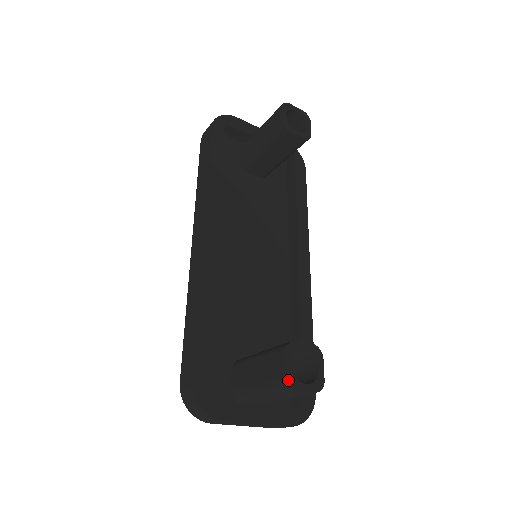
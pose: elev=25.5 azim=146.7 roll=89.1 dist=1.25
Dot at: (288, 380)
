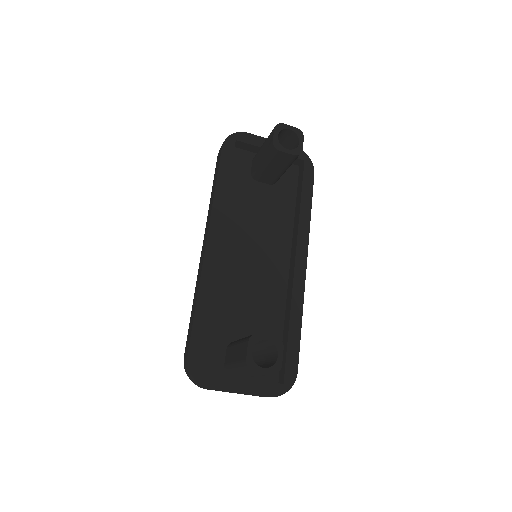
Dot at: (247, 364)
